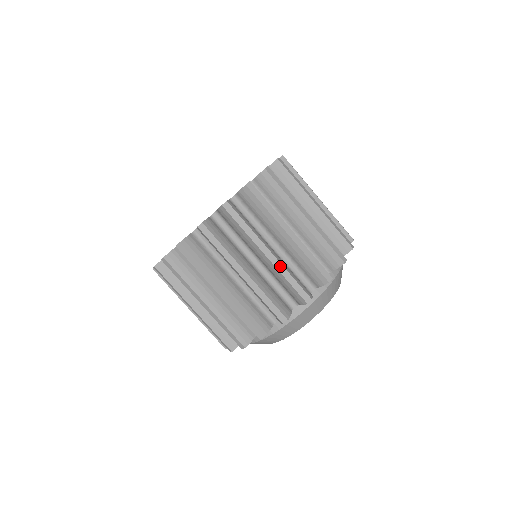
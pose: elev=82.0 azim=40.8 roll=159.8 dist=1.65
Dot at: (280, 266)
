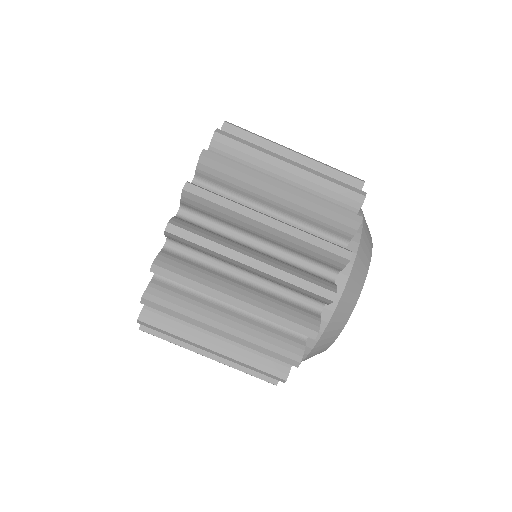
Dot at: (305, 195)
